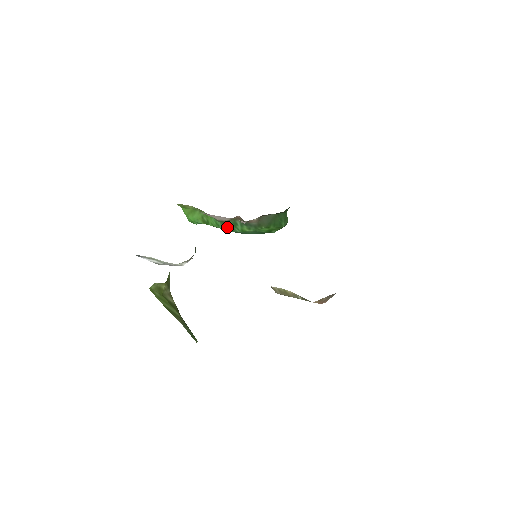
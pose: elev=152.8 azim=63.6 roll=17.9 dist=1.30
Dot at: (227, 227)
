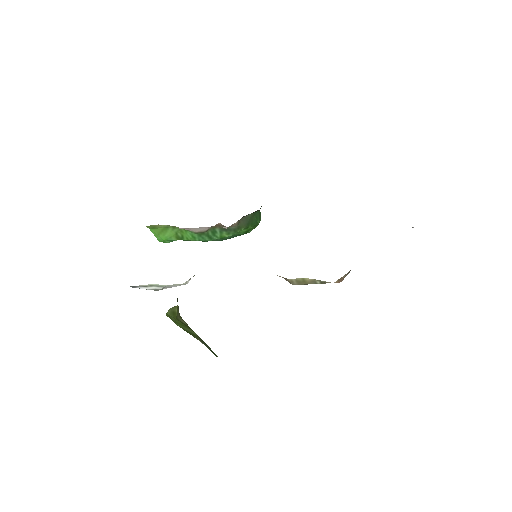
Dot at: (204, 237)
